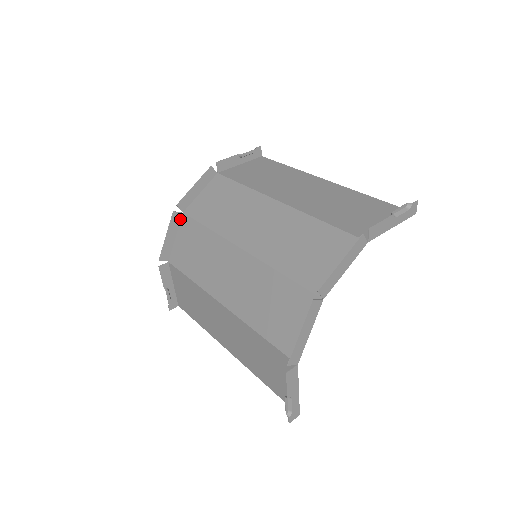
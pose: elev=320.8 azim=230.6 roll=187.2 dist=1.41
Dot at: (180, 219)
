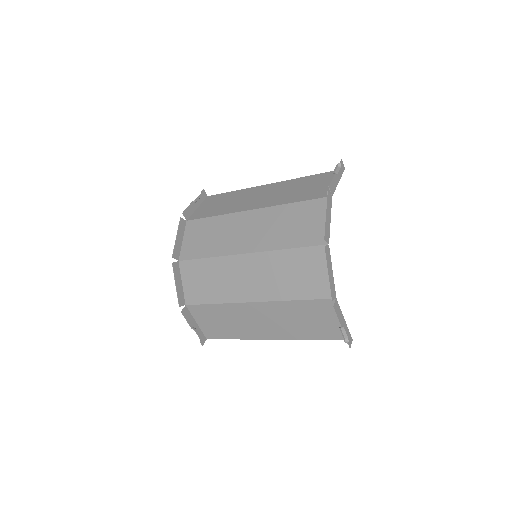
Dot at: (179, 267)
